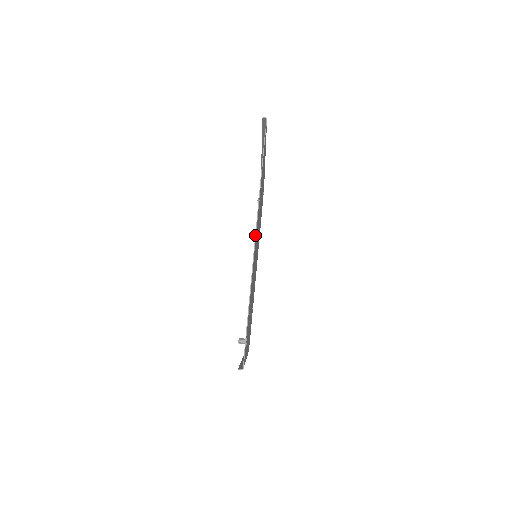
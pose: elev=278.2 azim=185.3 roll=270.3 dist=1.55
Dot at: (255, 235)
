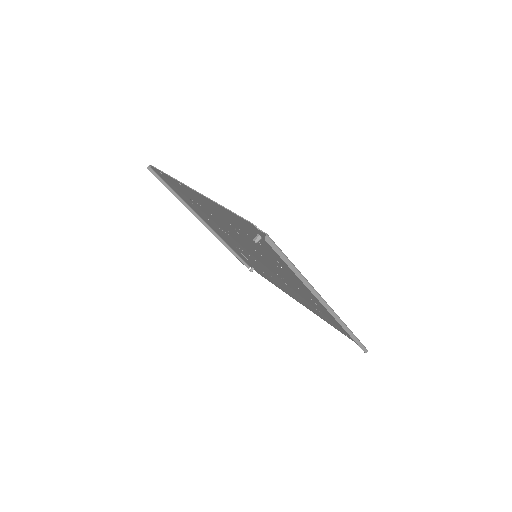
Dot at: (191, 189)
